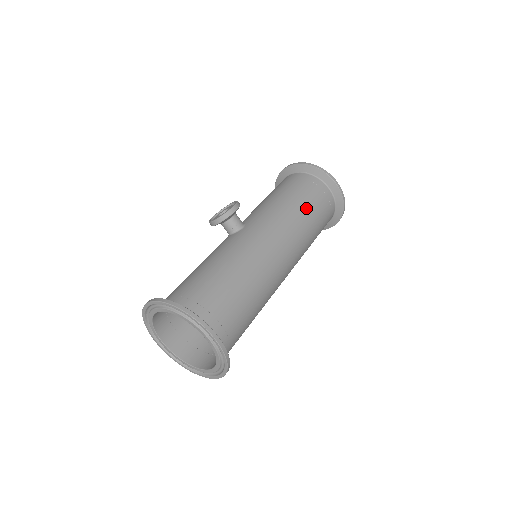
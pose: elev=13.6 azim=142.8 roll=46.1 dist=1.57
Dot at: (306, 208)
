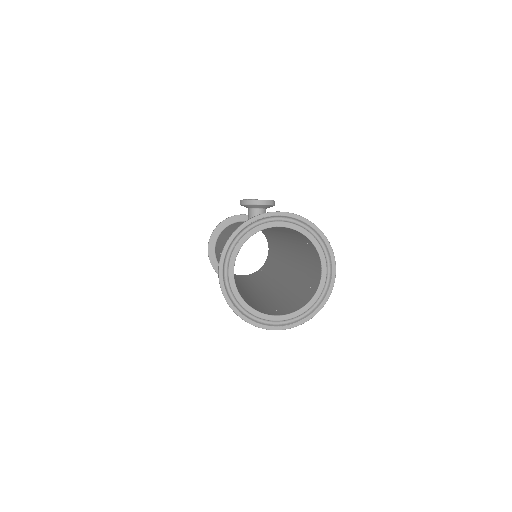
Dot at: occluded
